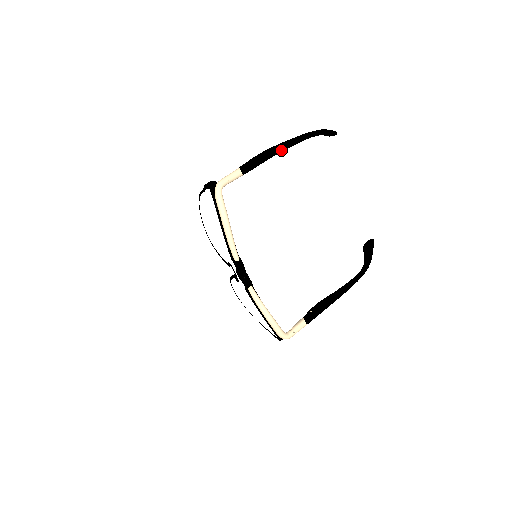
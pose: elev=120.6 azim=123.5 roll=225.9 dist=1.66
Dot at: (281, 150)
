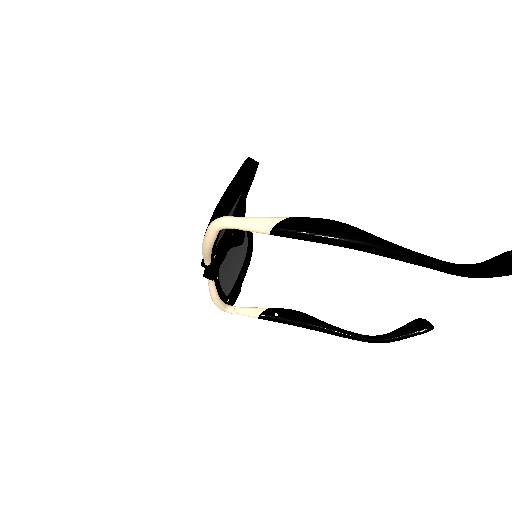
Dot at: (366, 251)
